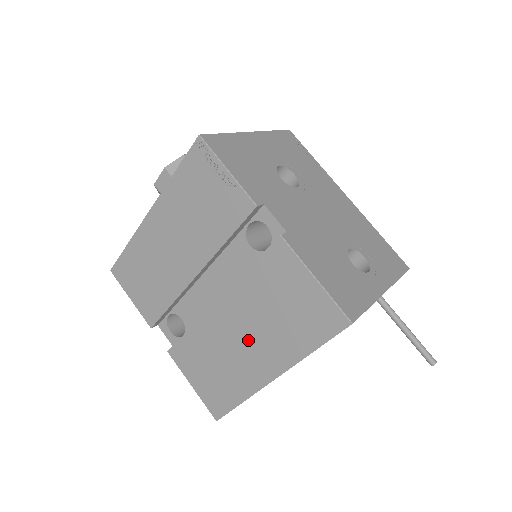
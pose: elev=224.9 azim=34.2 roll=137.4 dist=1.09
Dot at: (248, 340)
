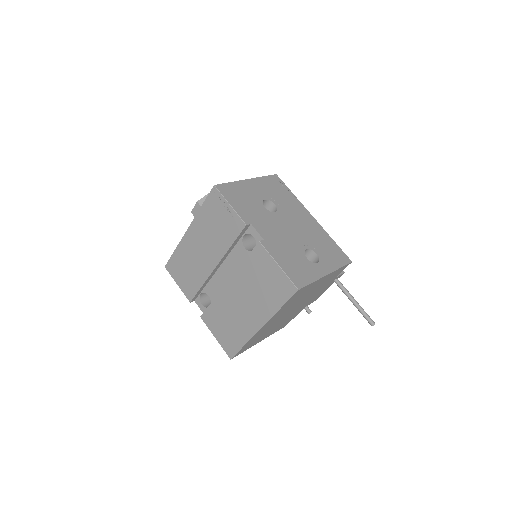
Dot at: (246, 305)
